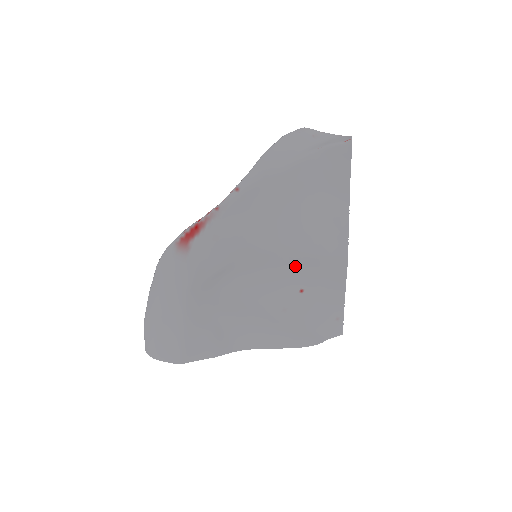
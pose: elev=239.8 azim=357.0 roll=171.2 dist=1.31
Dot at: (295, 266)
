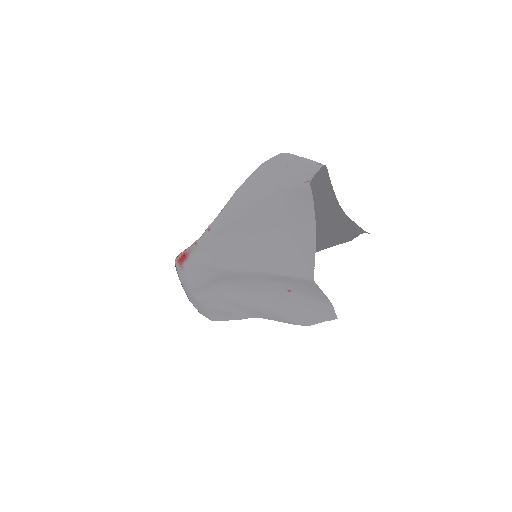
Dot at: (274, 279)
